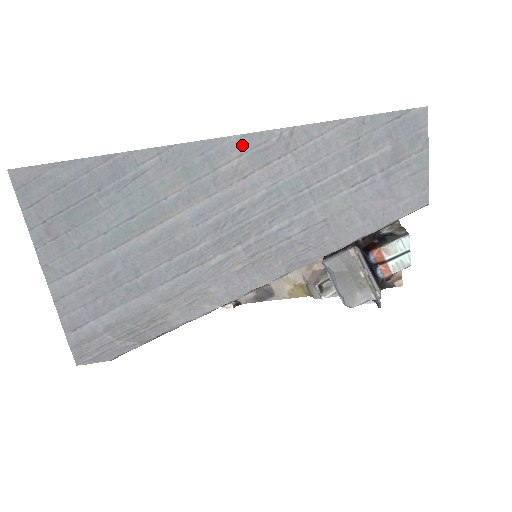
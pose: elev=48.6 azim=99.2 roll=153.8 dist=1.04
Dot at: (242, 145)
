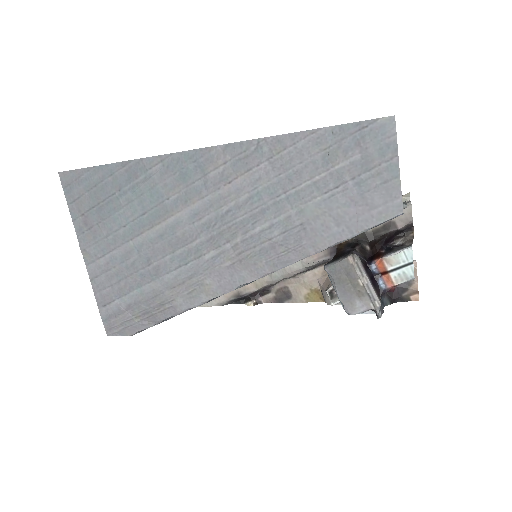
Dot at: (226, 153)
